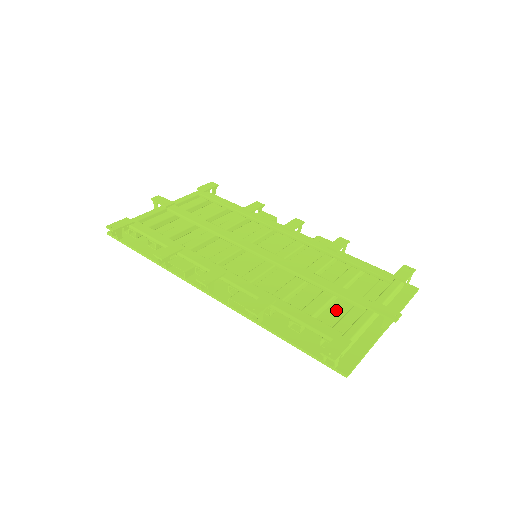
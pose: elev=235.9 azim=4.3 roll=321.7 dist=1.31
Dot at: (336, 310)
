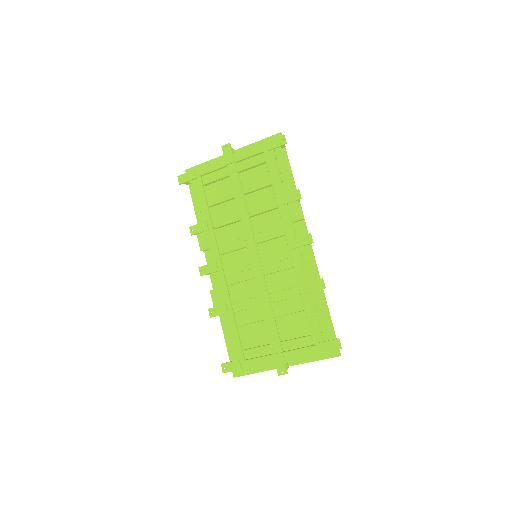
Dot at: (267, 335)
